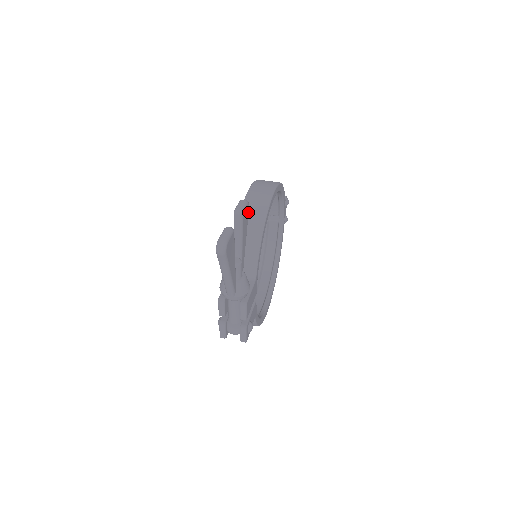
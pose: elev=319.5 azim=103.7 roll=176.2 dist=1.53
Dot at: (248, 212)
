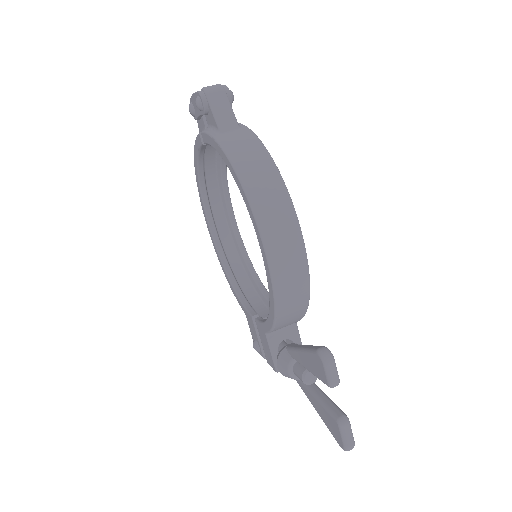
Dot at: occluded
